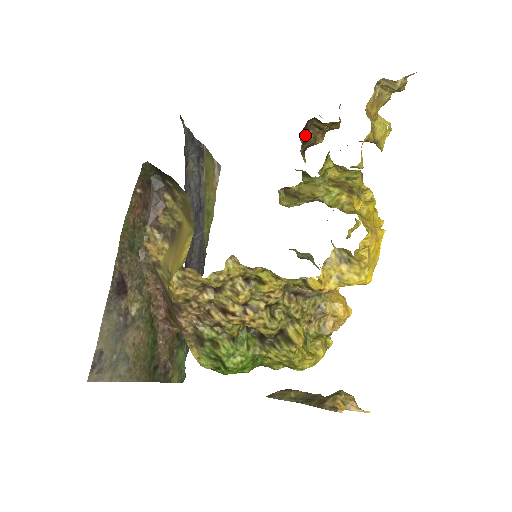
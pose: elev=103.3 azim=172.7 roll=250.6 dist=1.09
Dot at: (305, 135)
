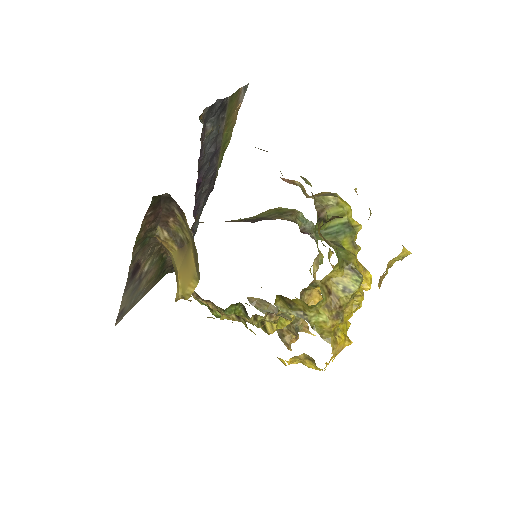
Dot at: occluded
